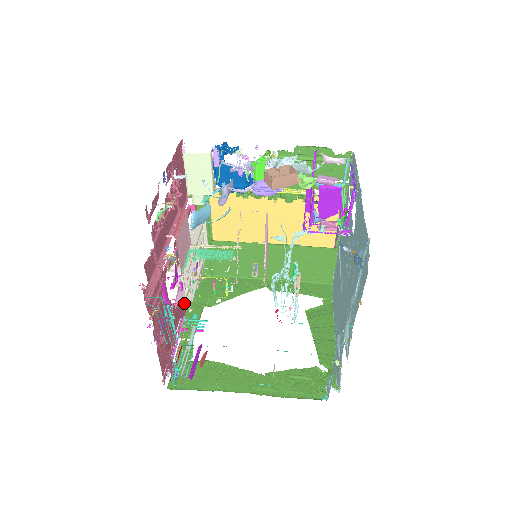
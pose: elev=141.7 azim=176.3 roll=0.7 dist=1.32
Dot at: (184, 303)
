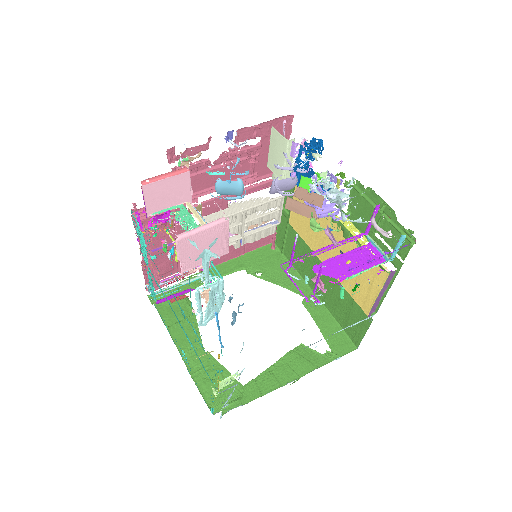
Dot at: (228, 253)
